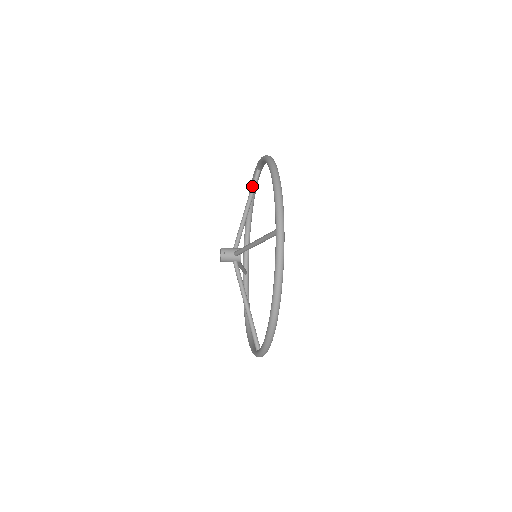
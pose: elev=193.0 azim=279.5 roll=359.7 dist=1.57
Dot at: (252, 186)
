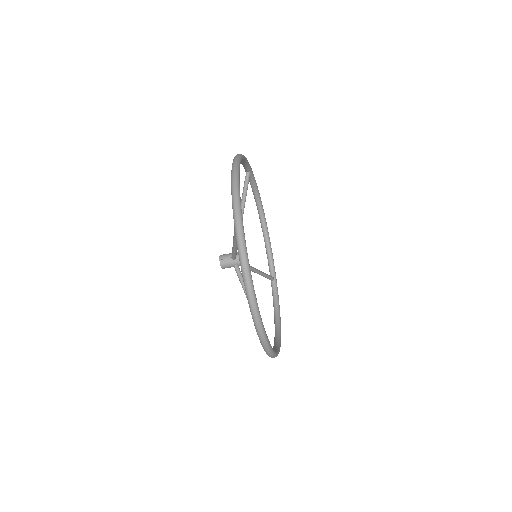
Dot at: (243, 189)
